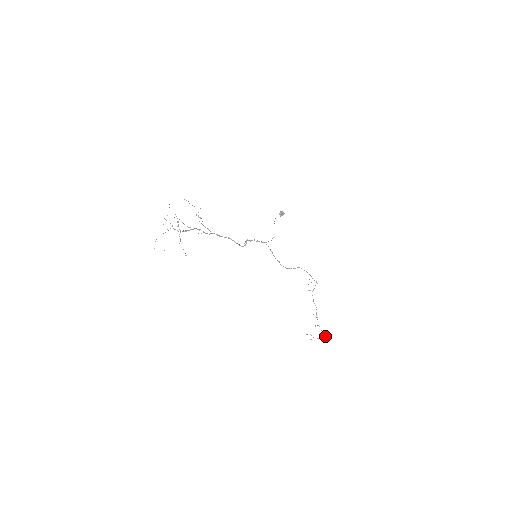
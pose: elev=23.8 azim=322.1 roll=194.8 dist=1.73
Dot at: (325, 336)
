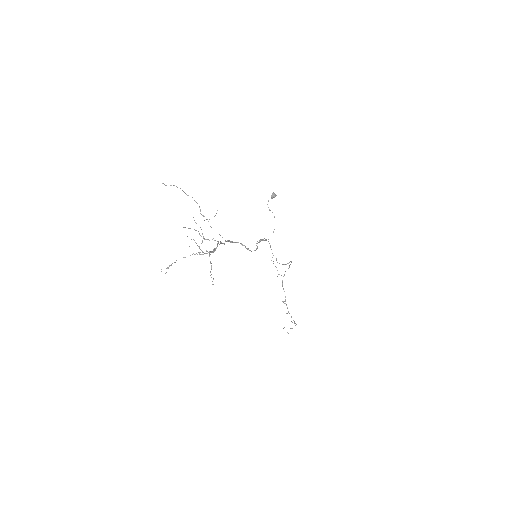
Dot at: occluded
